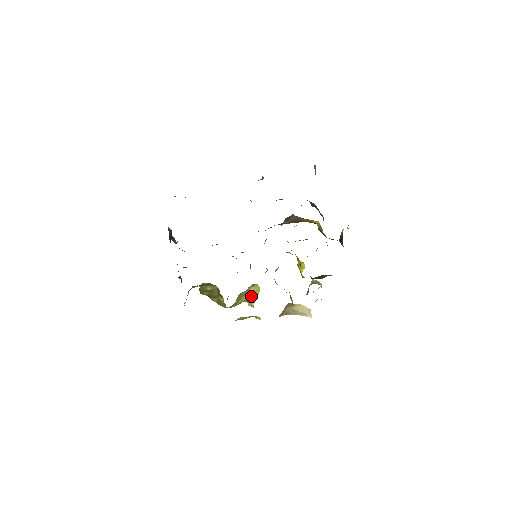
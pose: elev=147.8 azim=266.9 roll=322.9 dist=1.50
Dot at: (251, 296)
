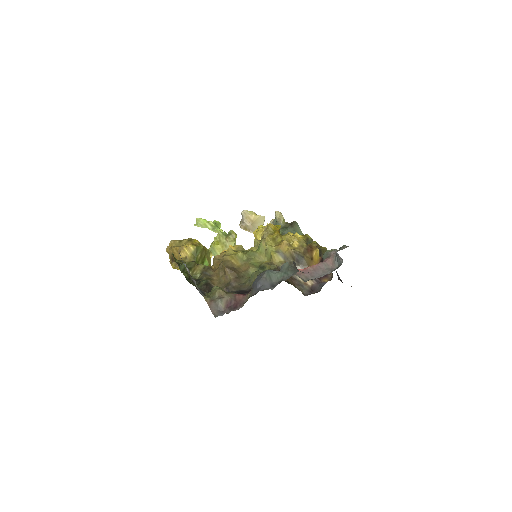
Dot at: occluded
